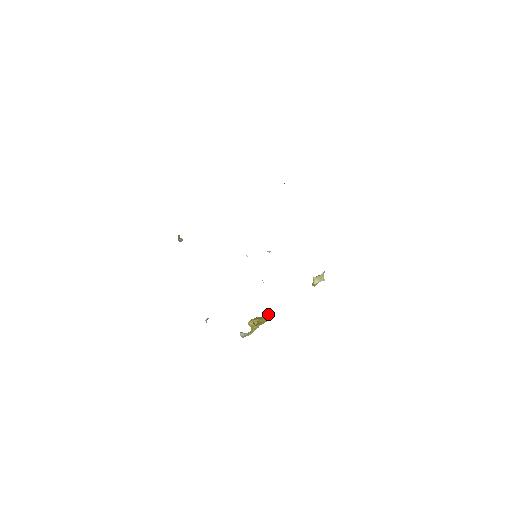
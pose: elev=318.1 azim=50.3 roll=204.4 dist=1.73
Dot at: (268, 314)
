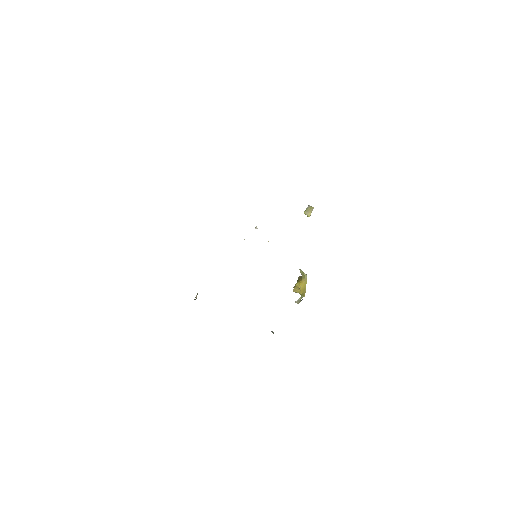
Dot at: (301, 274)
